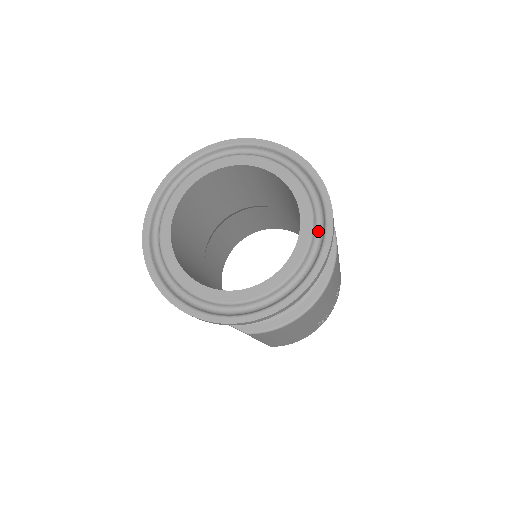
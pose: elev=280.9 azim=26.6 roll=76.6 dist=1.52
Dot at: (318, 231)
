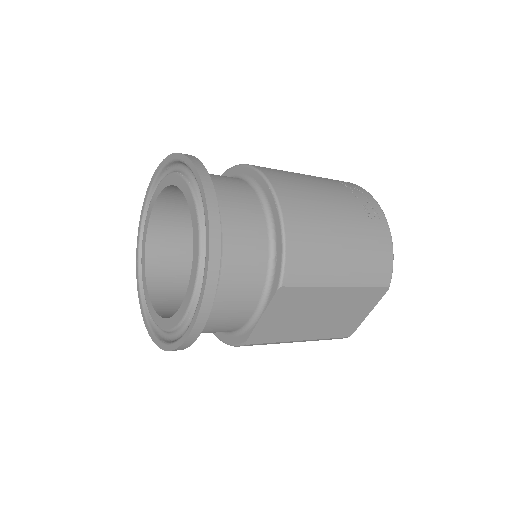
Dot at: (187, 171)
